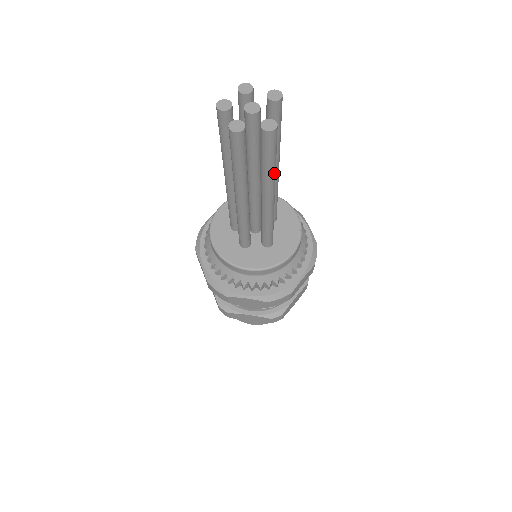
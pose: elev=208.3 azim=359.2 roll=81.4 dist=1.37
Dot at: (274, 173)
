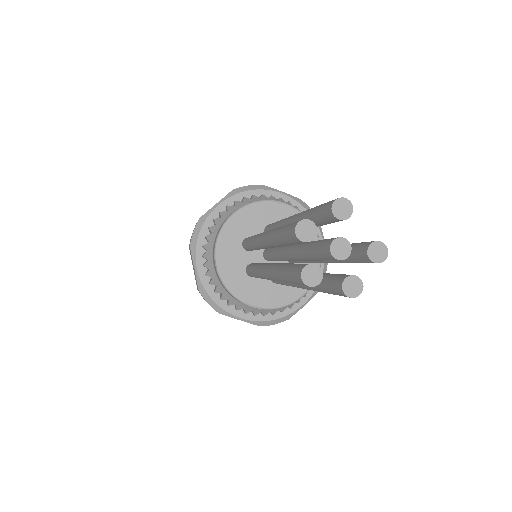
Dot at: occluded
